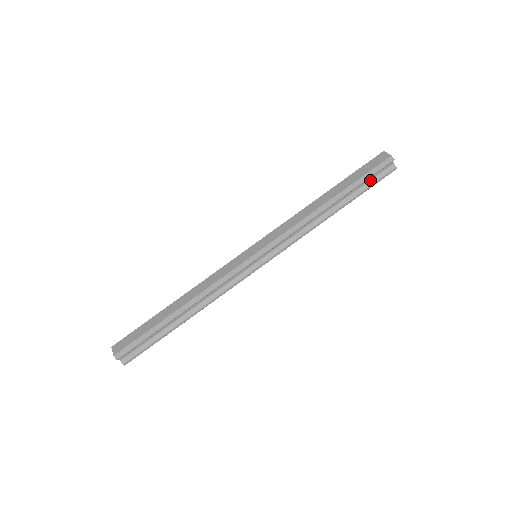
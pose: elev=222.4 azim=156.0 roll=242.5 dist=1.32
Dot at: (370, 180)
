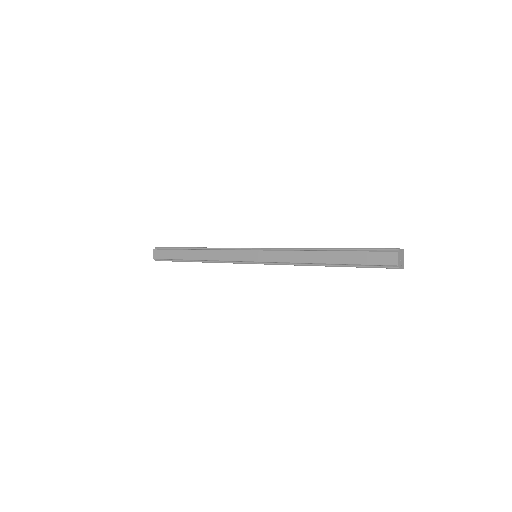
Dot at: occluded
